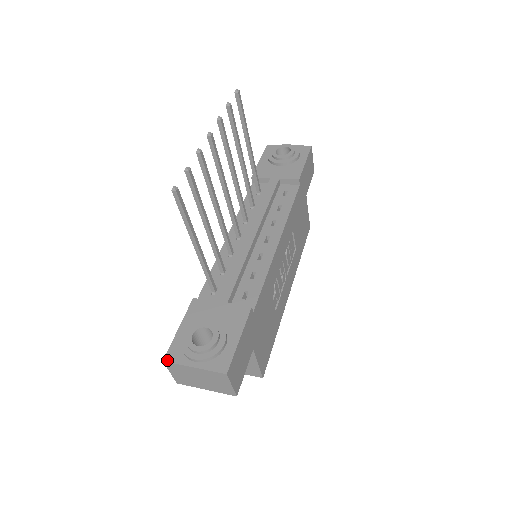
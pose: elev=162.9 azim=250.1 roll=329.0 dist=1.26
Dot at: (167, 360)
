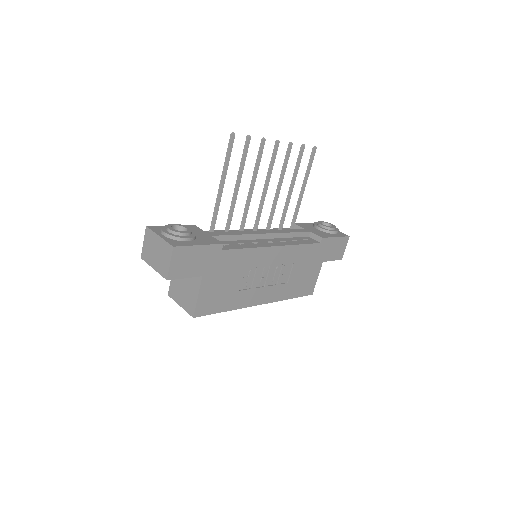
Dot at: (149, 227)
